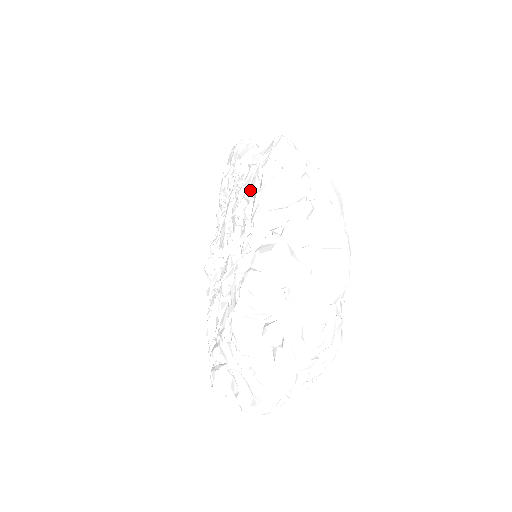
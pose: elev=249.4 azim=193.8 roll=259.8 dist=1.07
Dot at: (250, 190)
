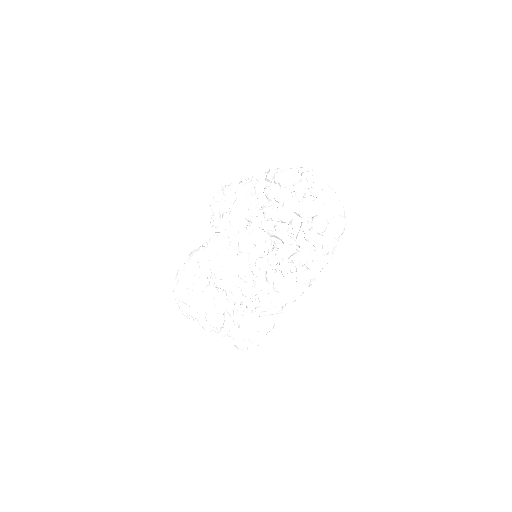
Dot at: (231, 203)
